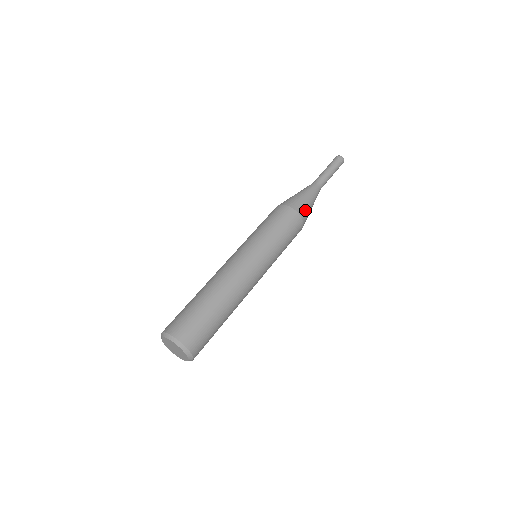
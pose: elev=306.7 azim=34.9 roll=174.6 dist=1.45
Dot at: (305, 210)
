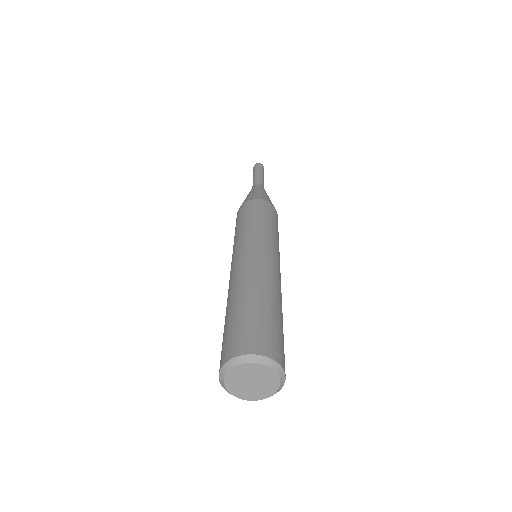
Dot at: occluded
